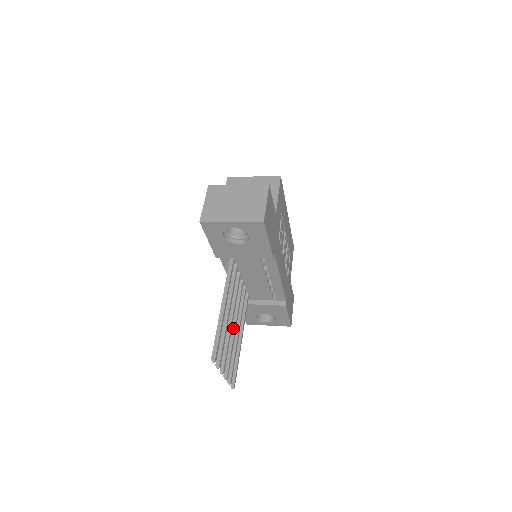
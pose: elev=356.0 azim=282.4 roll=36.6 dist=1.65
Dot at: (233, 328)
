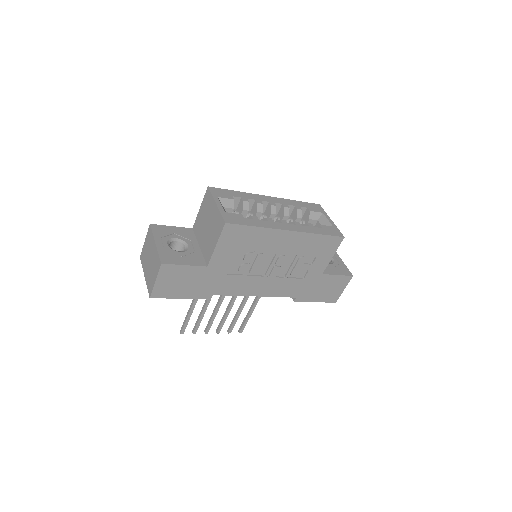
Dot at: (230, 303)
